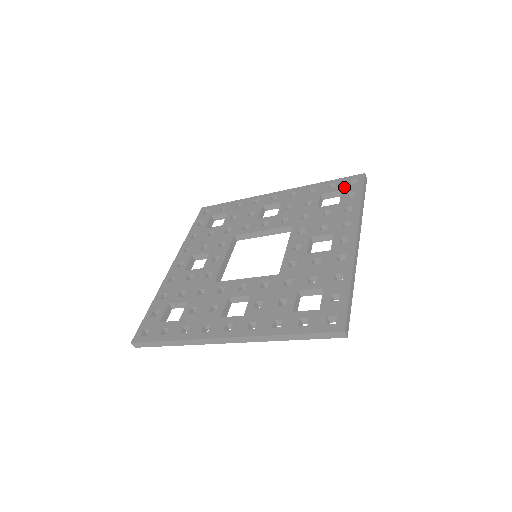
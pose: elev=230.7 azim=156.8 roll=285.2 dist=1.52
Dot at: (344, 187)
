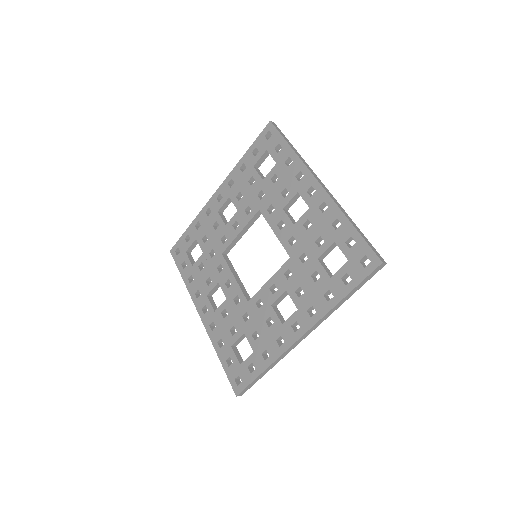
Dot at: (266, 146)
